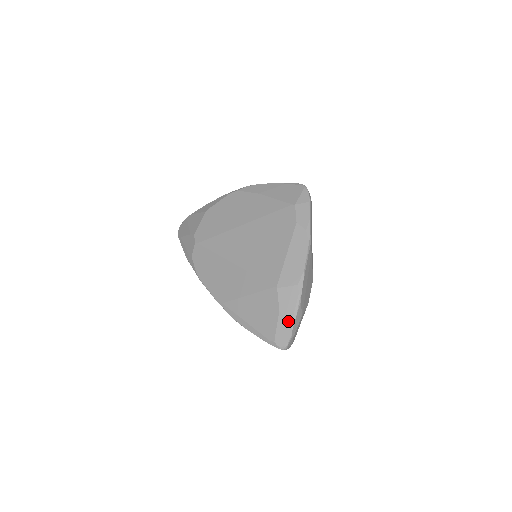
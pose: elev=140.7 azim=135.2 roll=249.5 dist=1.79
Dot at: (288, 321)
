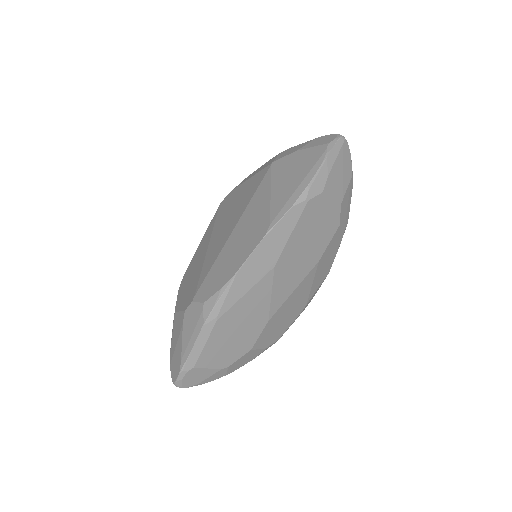
Dot at: (310, 142)
